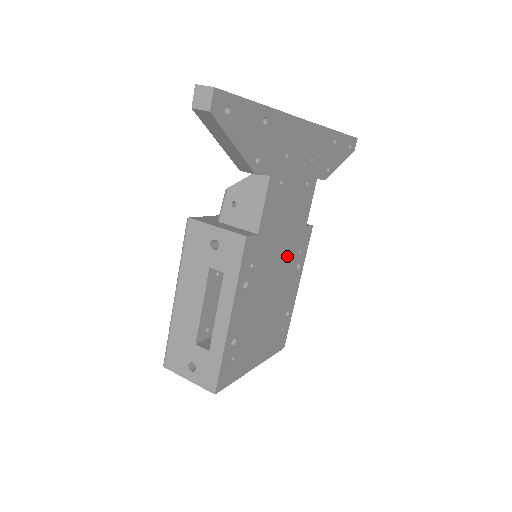
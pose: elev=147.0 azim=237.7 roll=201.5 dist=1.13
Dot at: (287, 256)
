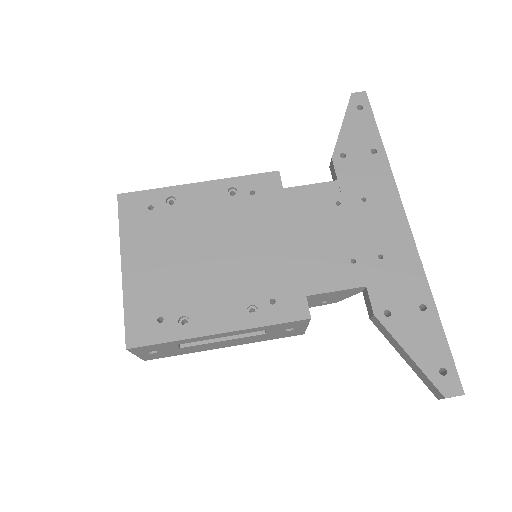
Dot at: (265, 267)
